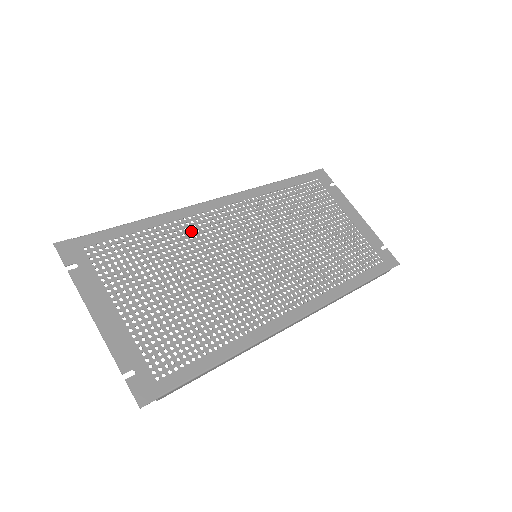
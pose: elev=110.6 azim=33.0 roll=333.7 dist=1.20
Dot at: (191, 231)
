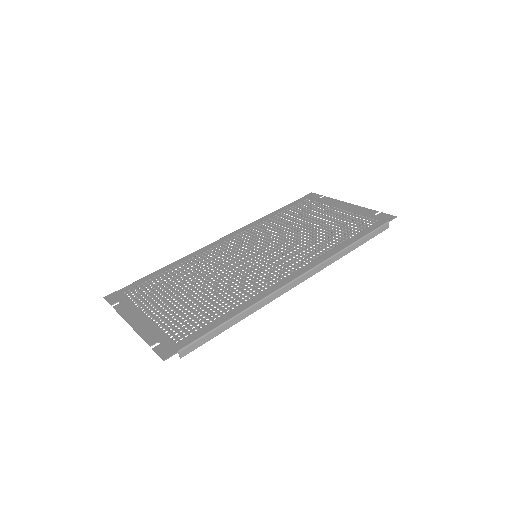
Dot at: (201, 260)
